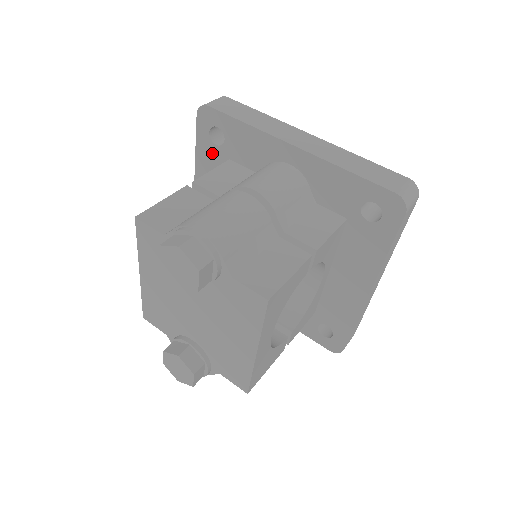
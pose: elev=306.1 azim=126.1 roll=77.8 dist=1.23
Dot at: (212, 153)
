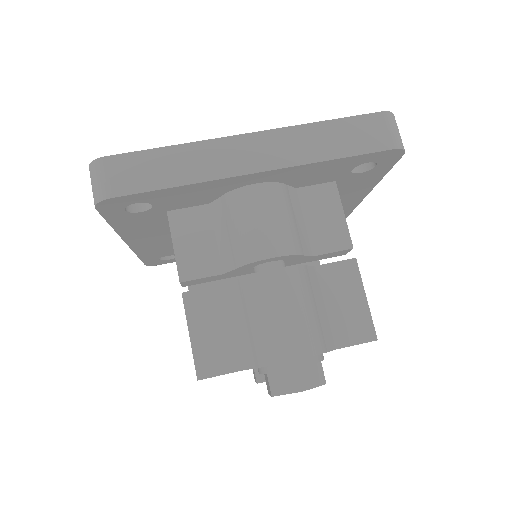
Dot at: (138, 218)
